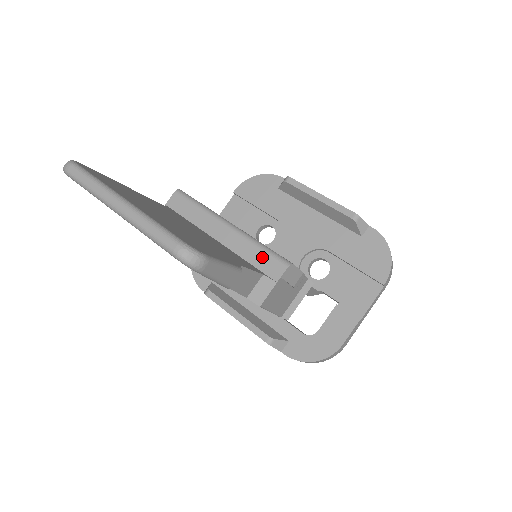
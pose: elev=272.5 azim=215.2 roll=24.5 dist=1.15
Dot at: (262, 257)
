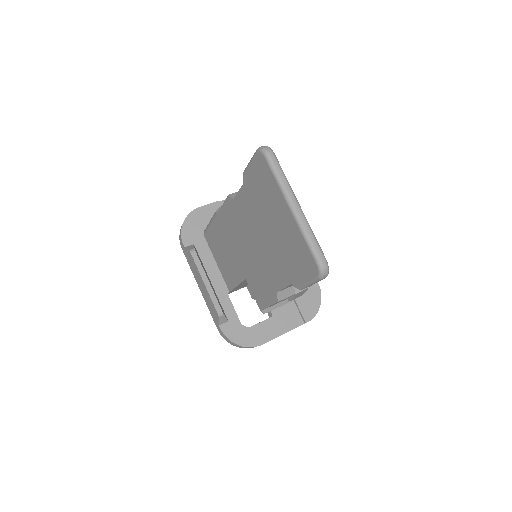
Dot at: occluded
